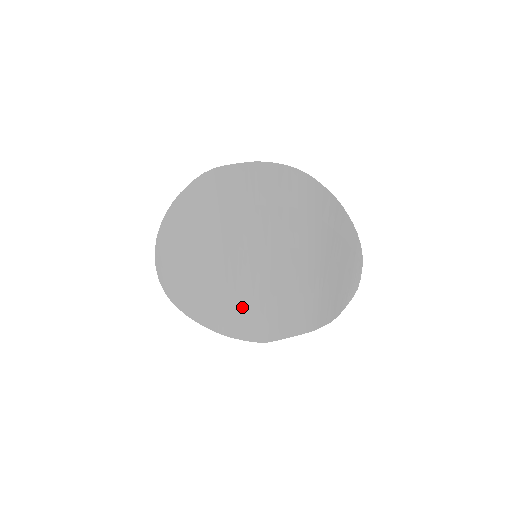
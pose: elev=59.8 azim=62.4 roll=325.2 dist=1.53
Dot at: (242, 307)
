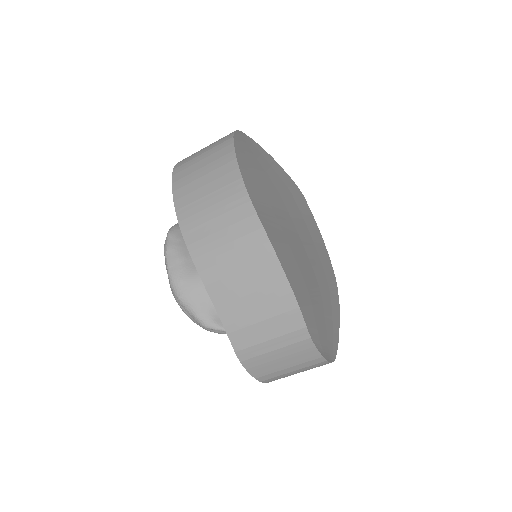
Dot at: (270, 212)
